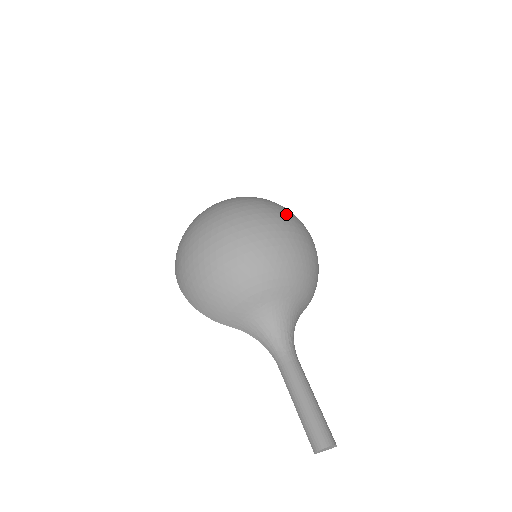
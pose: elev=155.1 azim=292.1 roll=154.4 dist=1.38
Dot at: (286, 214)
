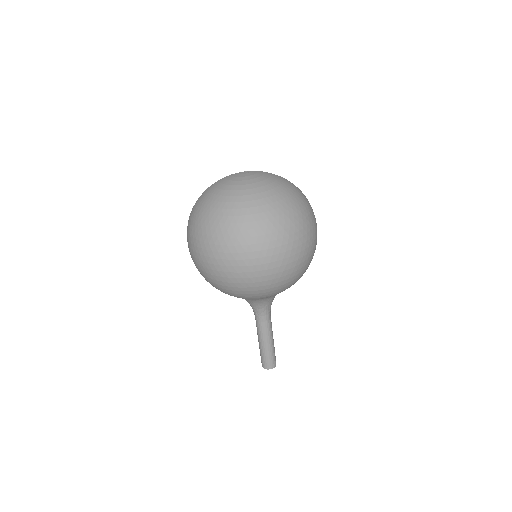
Dot at: (289, 249)
